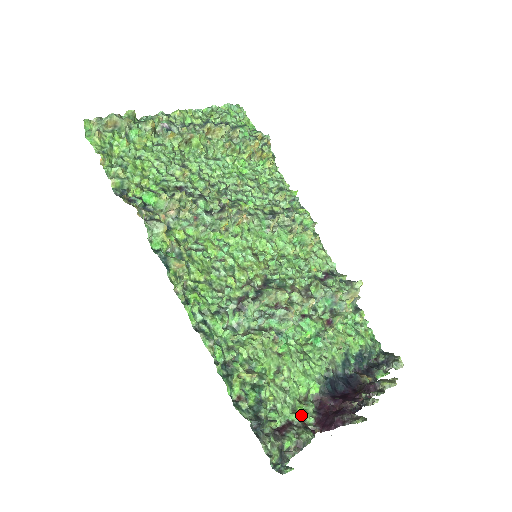
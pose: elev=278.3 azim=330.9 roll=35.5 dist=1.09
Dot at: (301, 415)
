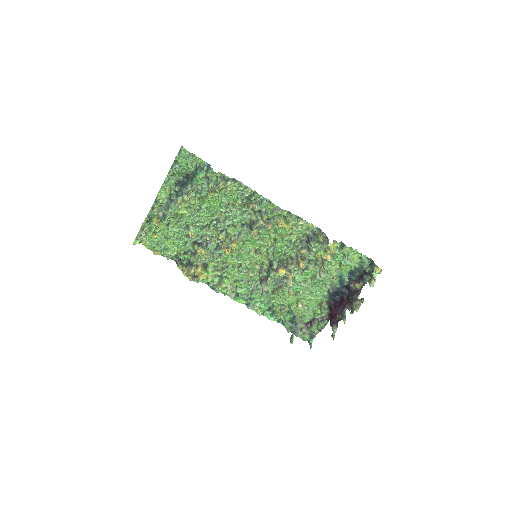
Dot at: (319, 313)
